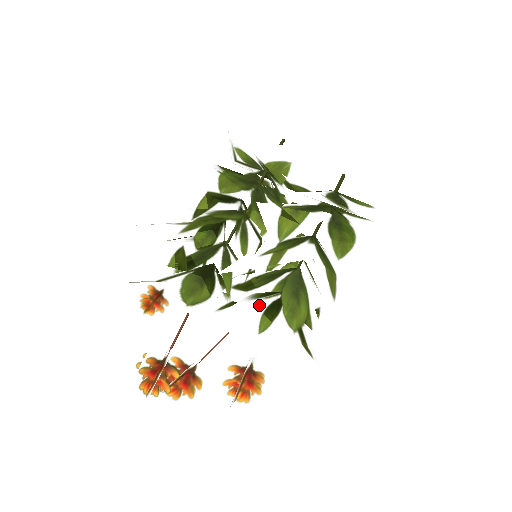
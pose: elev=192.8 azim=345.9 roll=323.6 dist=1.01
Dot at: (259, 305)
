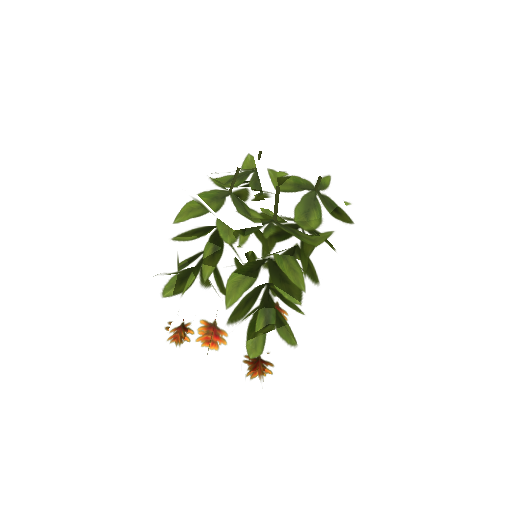
Dot at: occluded
